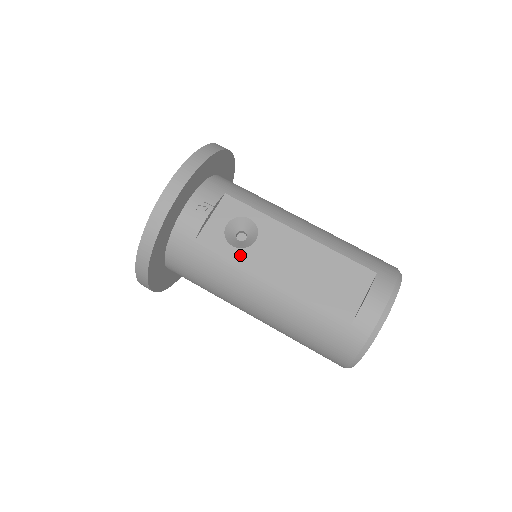
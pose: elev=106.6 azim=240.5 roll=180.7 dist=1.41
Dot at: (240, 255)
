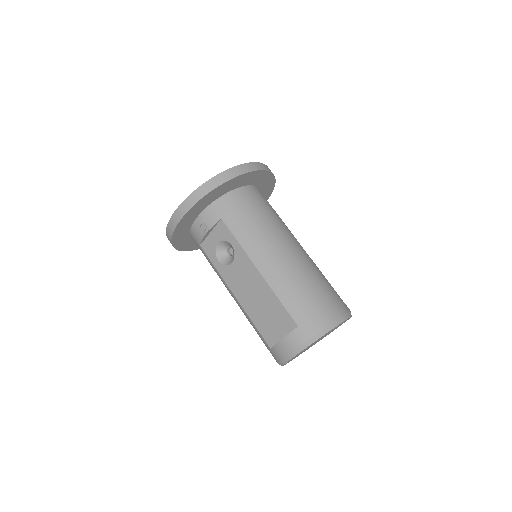
Dot at: (221, 269)
